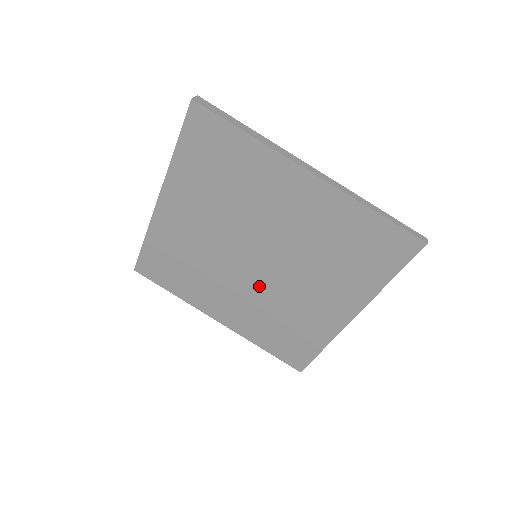
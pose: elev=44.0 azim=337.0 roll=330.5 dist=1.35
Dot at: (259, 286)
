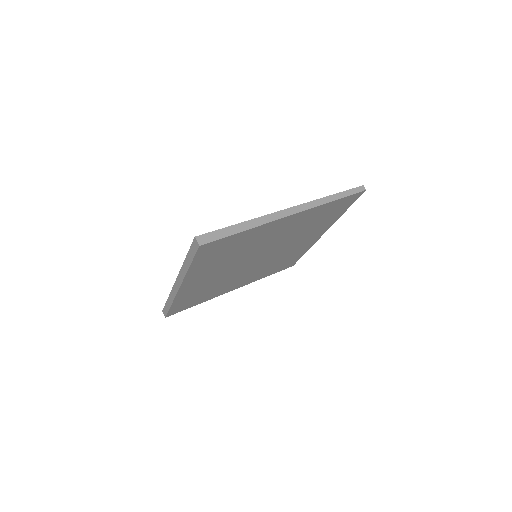
Dot at: (262, 263)
